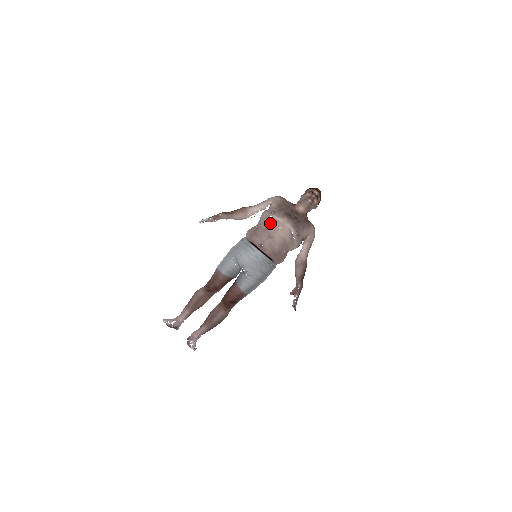
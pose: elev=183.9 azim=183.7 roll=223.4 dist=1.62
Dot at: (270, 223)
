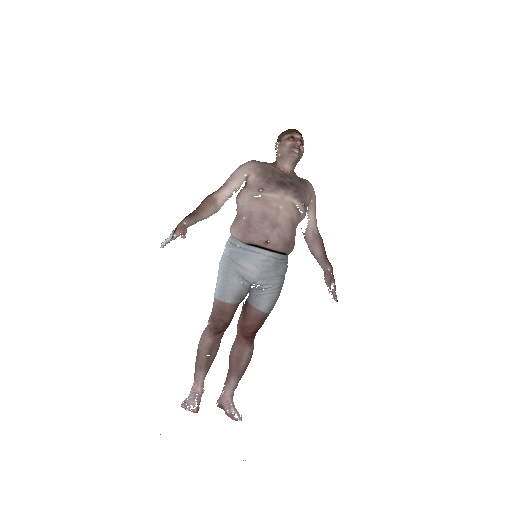
Dot at: (265, 206)
